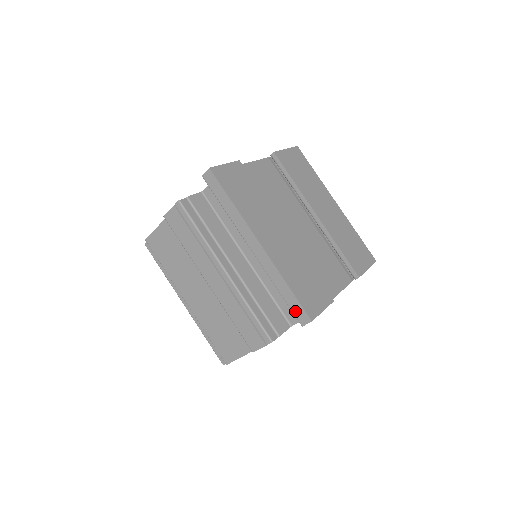
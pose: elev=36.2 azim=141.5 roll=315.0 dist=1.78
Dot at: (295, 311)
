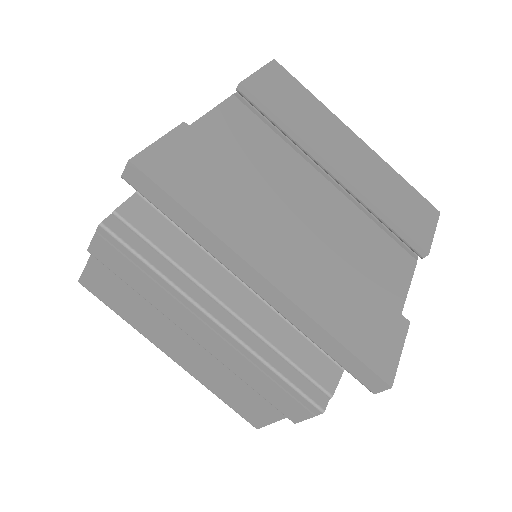
Dot at: (356, 374)
